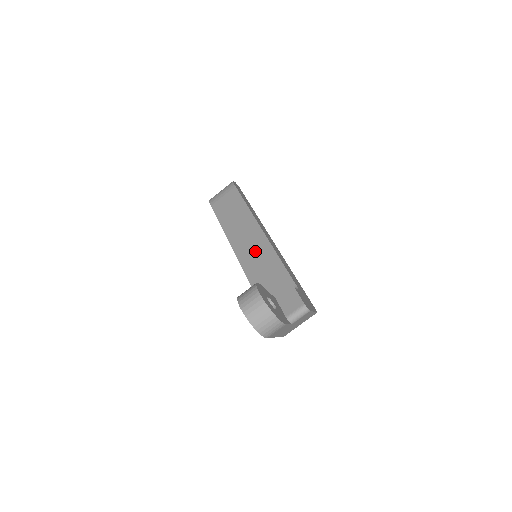
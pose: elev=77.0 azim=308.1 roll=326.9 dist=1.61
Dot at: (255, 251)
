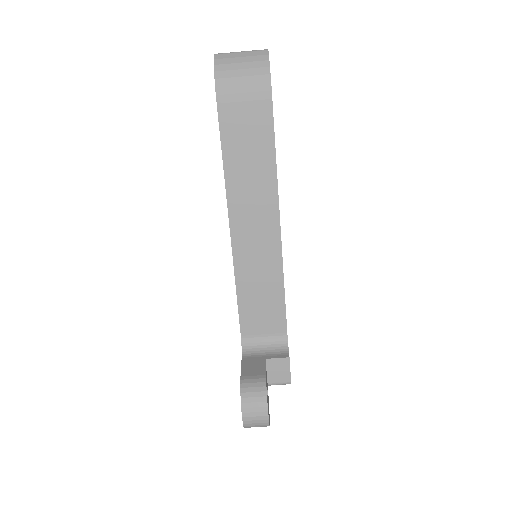
Dot at: (259, 256)
